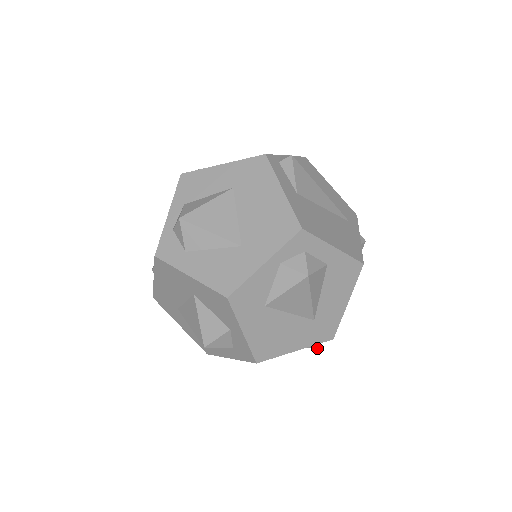
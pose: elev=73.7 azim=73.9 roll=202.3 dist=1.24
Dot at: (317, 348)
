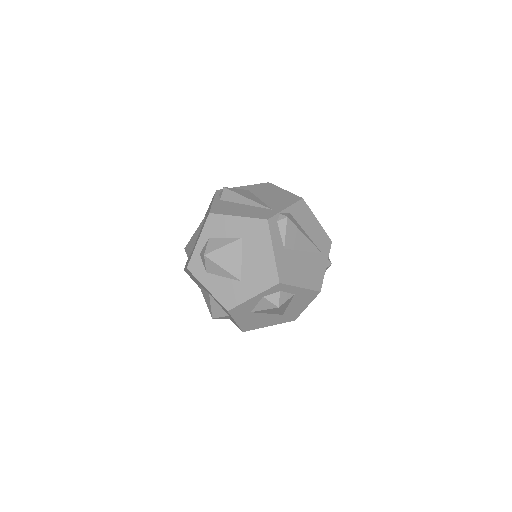
Dot at: occluded
